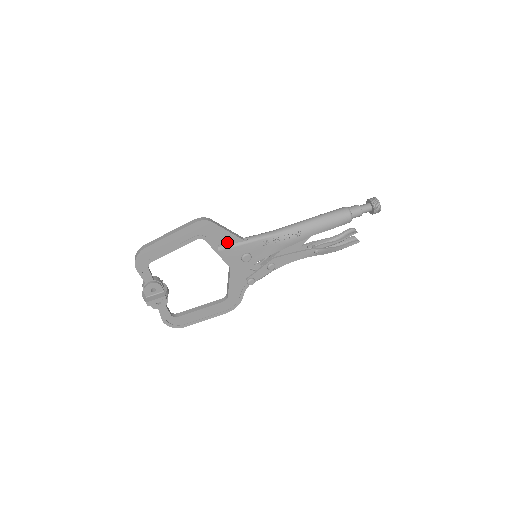
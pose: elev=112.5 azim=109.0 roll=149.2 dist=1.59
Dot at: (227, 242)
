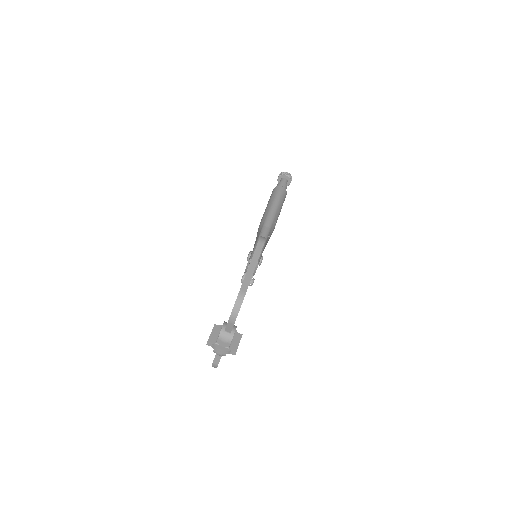
Dot at: occluded
